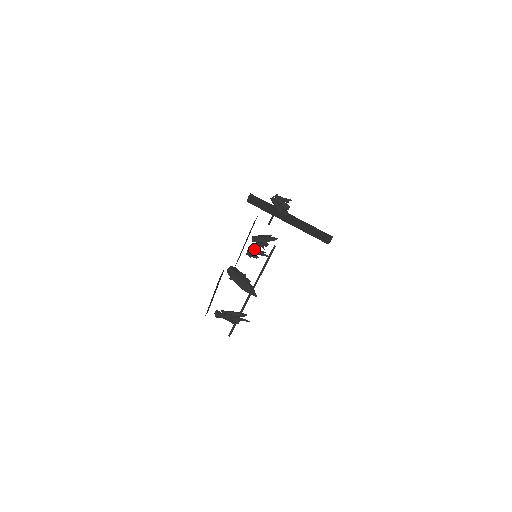
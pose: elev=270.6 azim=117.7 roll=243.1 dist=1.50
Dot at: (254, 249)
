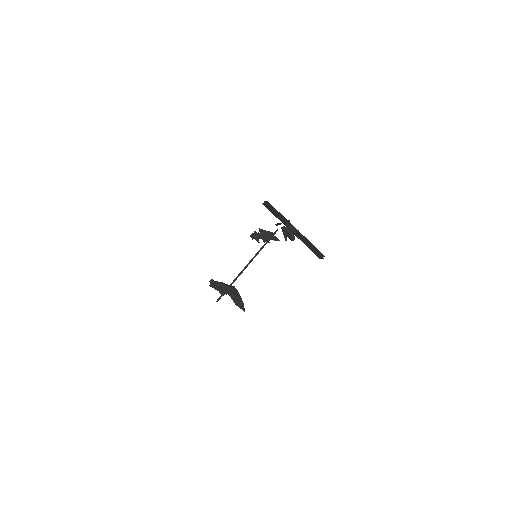
Dot at: occluded
